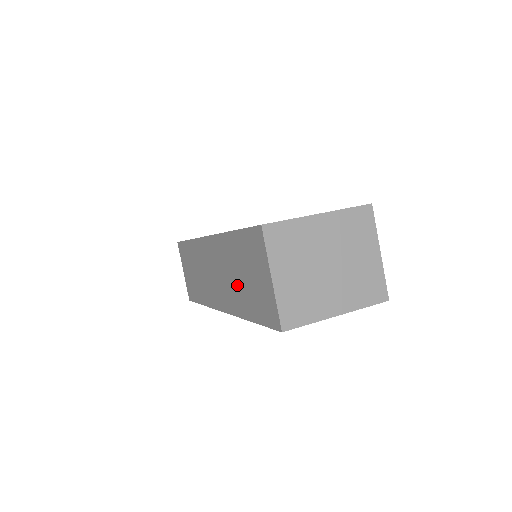
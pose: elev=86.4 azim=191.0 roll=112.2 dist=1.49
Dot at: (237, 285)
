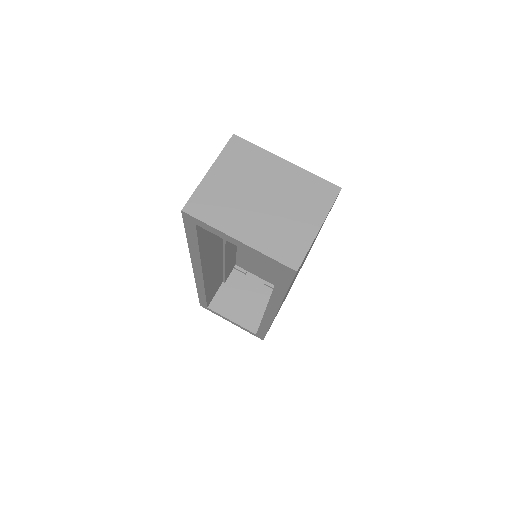
Dot at: occluded
